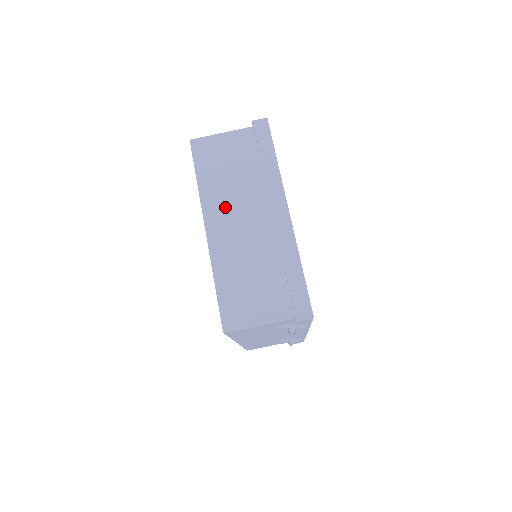
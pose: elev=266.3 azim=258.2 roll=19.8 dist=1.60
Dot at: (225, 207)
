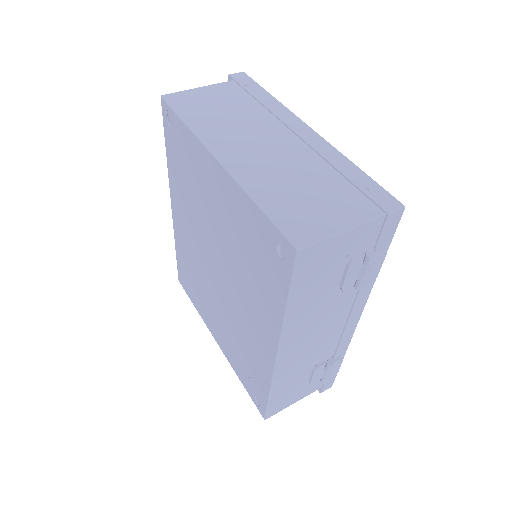
Dot at: (232, 137)
